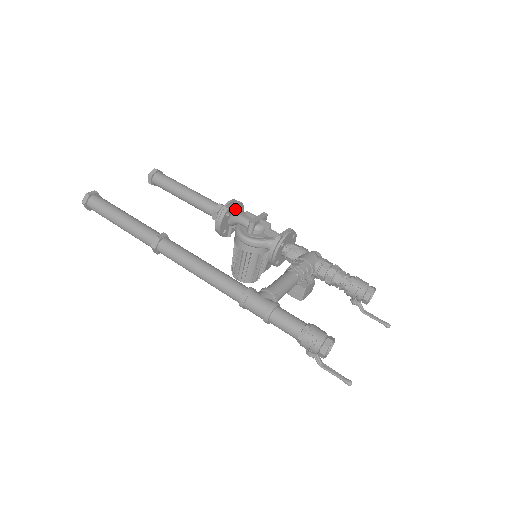
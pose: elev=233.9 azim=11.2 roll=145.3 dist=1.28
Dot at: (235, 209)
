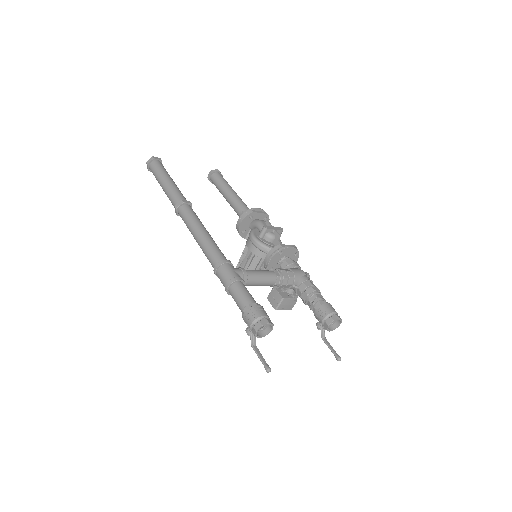
Dot at: (260, 217)
